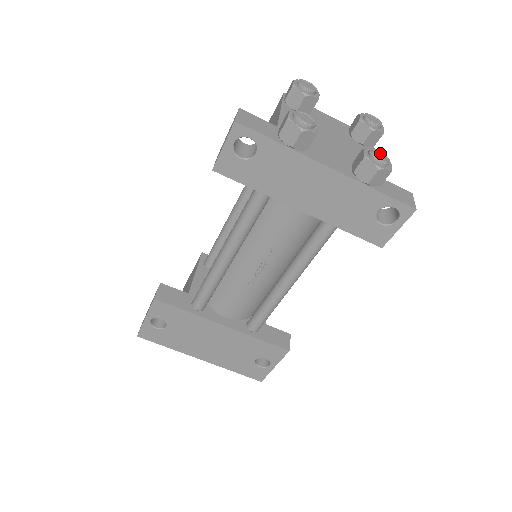
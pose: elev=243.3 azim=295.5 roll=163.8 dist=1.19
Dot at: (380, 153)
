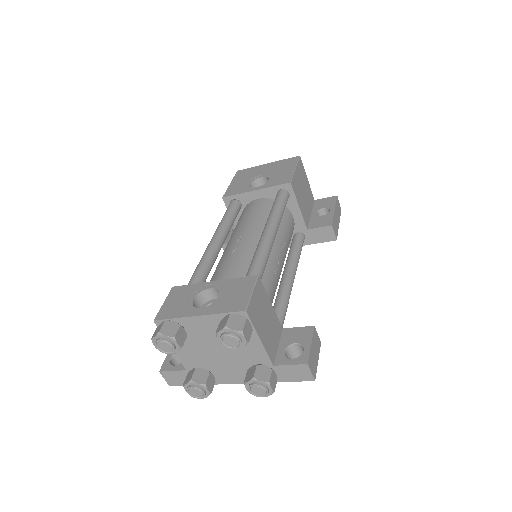
Dot at: (256, 388)
